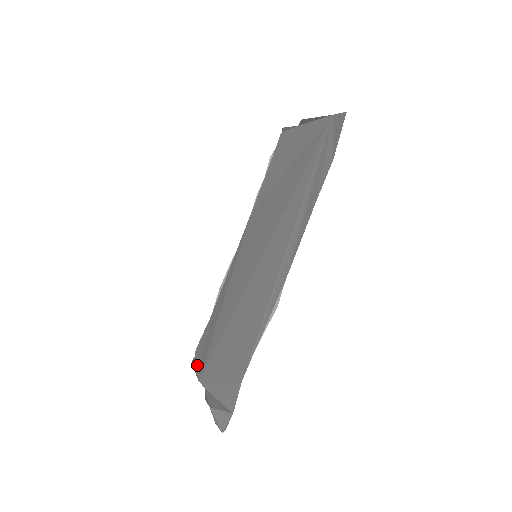
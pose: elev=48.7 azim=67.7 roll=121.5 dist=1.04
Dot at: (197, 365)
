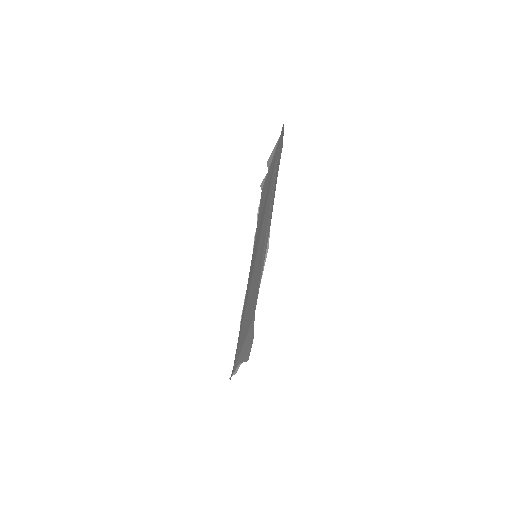
Dot at: occluded
